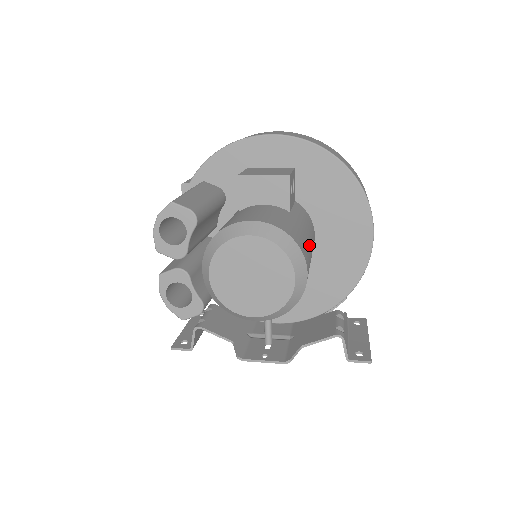
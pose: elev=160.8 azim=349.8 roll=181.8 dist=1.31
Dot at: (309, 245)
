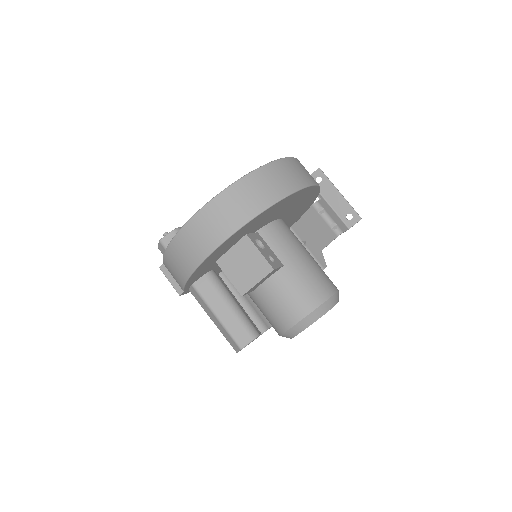
Dot at: (311, 264)
